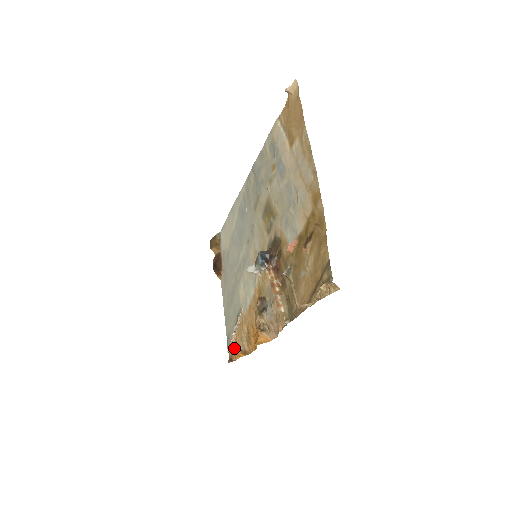
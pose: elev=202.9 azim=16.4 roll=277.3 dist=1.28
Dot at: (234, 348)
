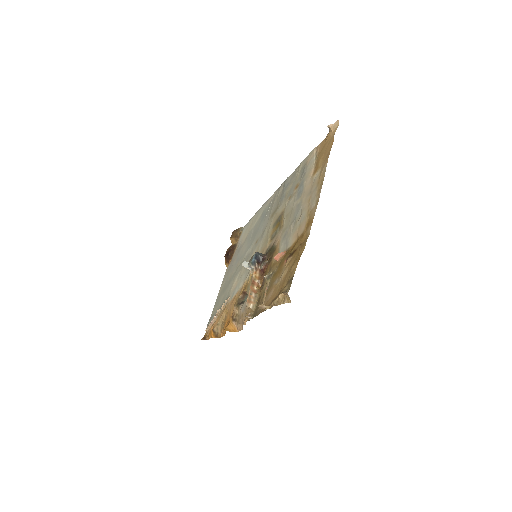
Dot at: (211, 328)
